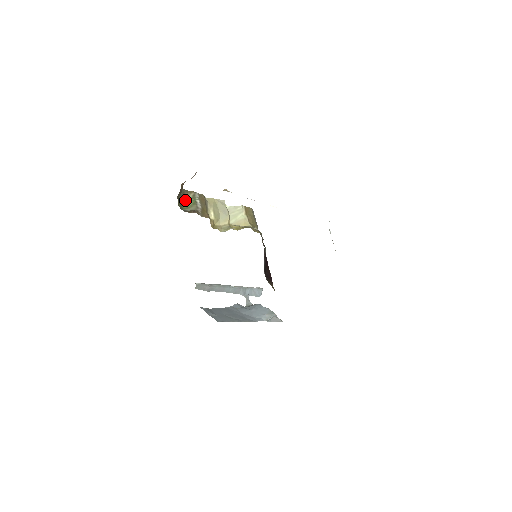
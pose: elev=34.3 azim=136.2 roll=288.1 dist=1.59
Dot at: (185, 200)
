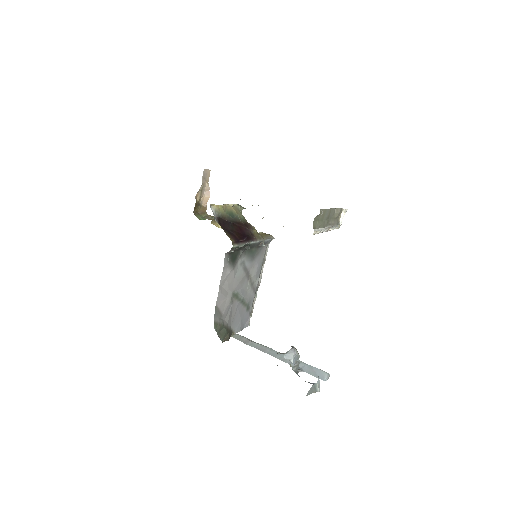
Dot at: occluded
